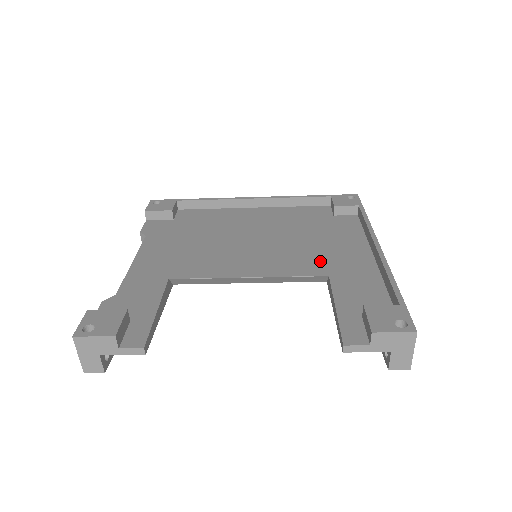
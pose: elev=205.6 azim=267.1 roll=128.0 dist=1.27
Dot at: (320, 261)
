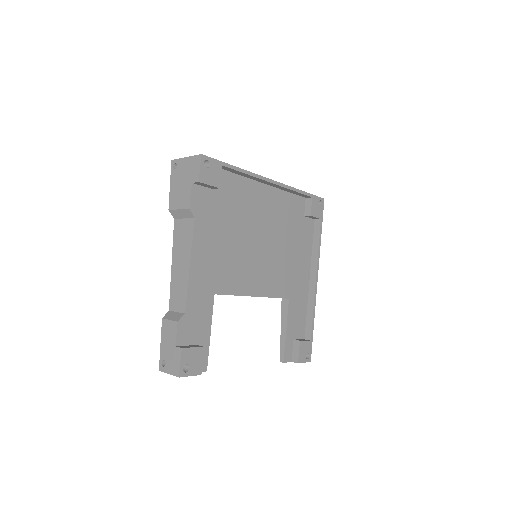
Dot at: (288, 281)
